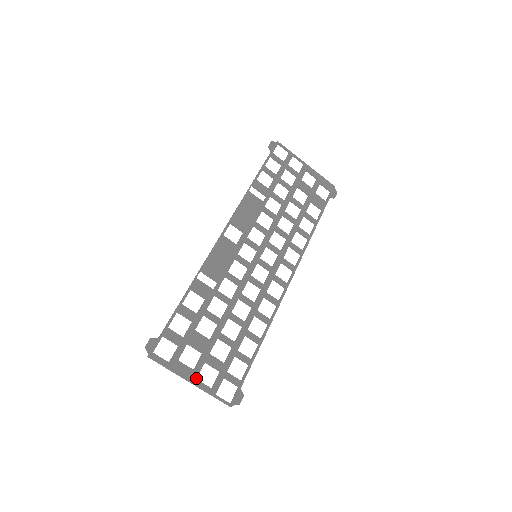
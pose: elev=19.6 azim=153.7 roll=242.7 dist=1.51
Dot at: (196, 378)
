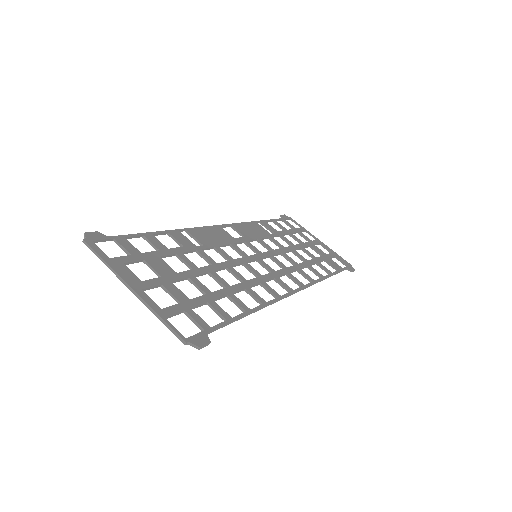
Dot at: (142, 289)
